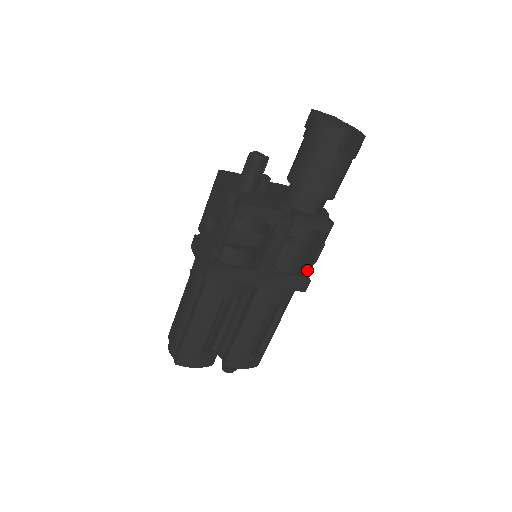
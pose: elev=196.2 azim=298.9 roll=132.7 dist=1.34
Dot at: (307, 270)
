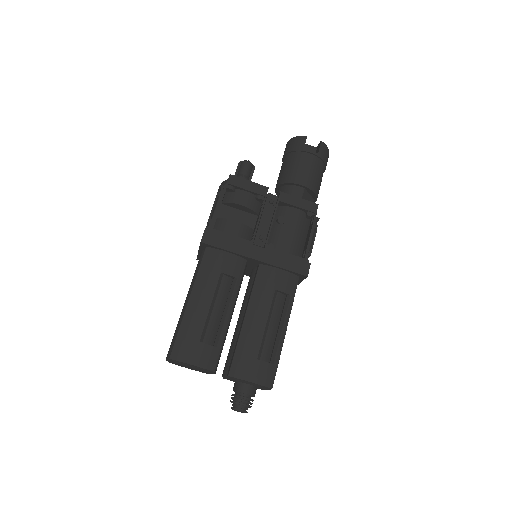
Dot at: (304, 253)
